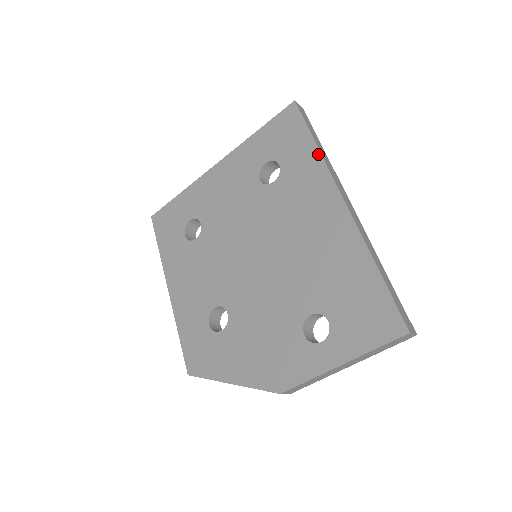
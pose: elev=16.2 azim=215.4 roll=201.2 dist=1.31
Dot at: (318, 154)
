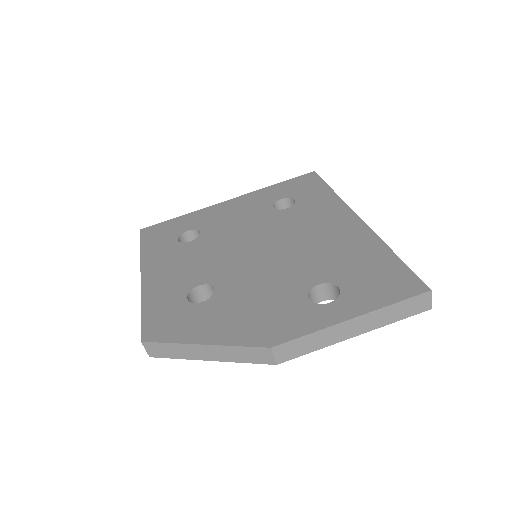
Dot at: (334, 194)
